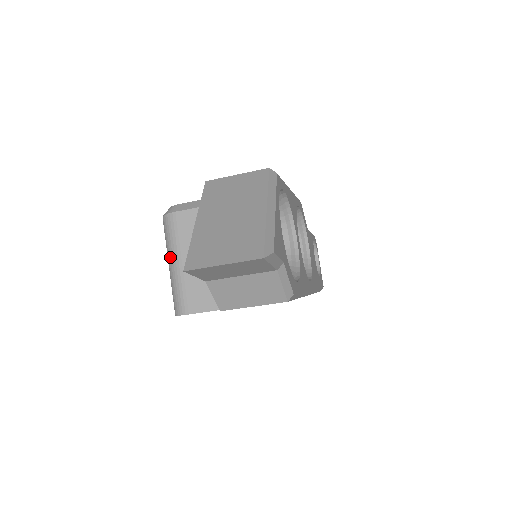
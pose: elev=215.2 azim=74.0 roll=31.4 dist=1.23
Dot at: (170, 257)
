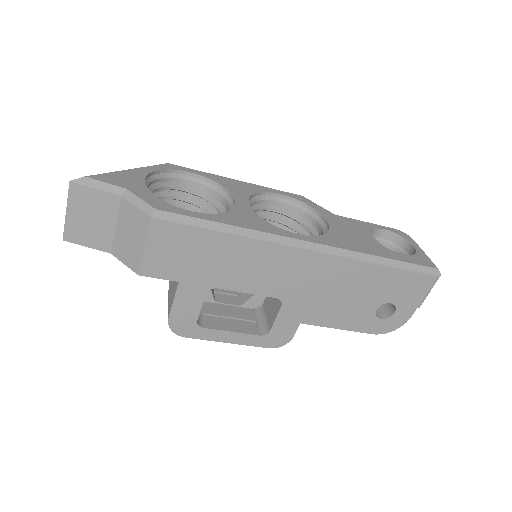
Dot at: occluded
